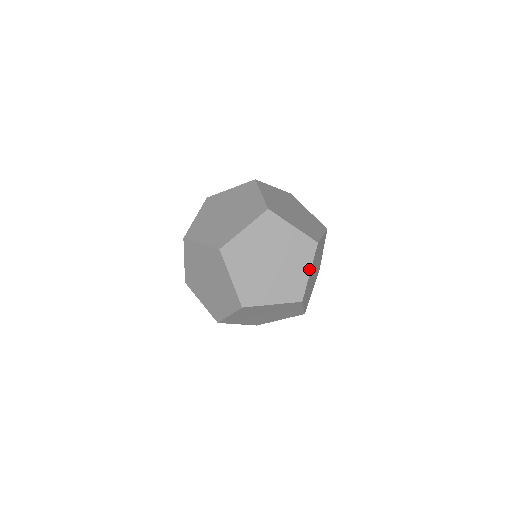
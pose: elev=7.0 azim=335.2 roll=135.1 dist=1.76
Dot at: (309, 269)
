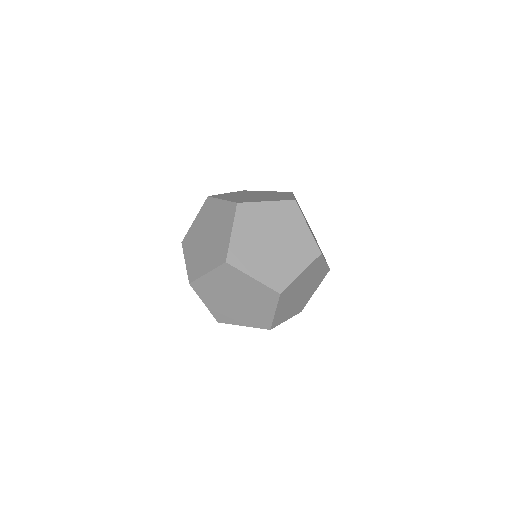
Dot at: (231, 230)
